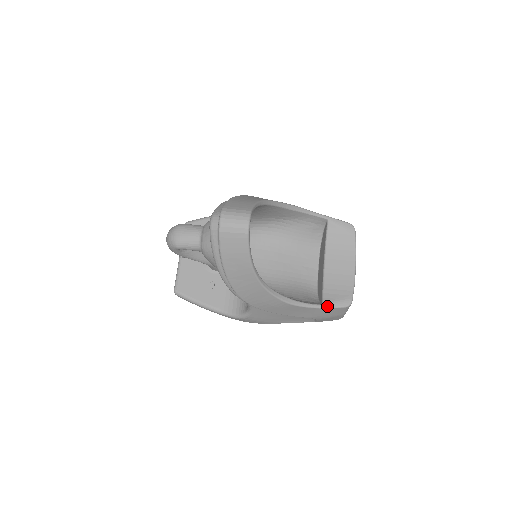
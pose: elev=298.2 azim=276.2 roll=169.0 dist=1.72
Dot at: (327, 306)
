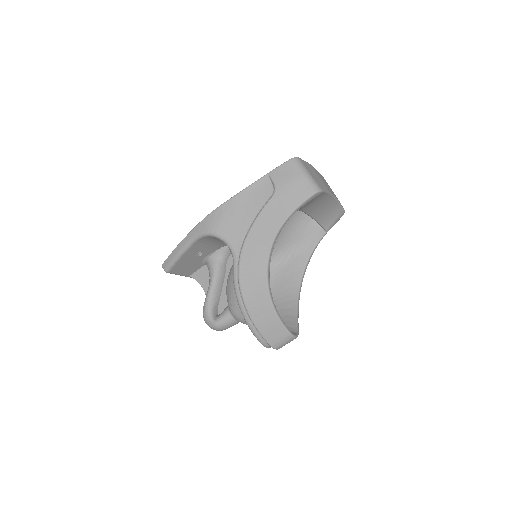
Dot at: occluded
